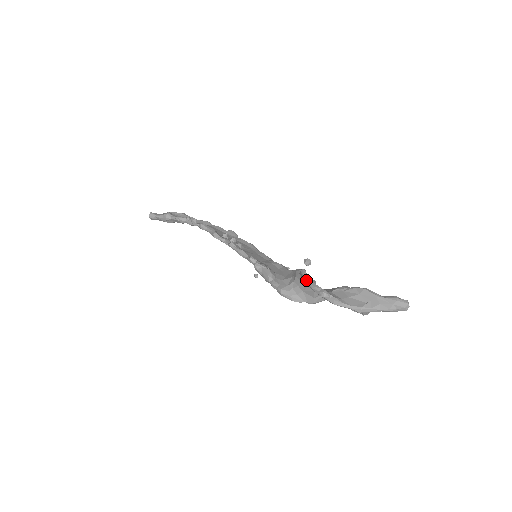
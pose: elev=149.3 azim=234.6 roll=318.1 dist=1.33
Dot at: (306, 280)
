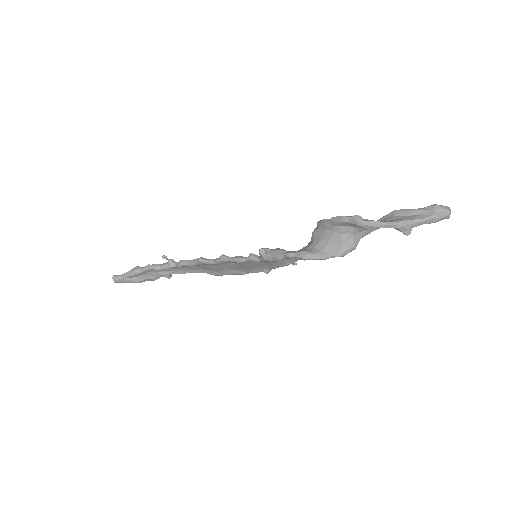
Dot at: (330, 219)
